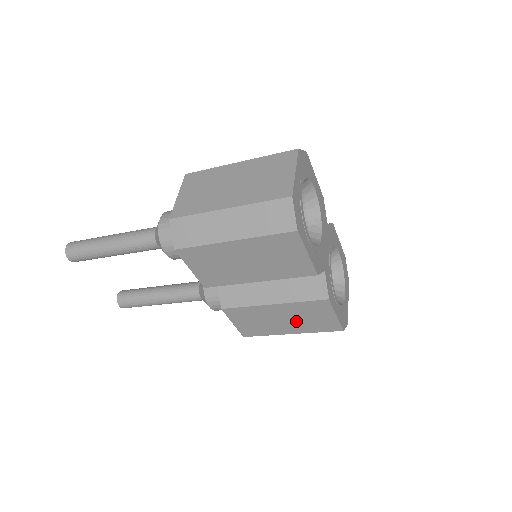
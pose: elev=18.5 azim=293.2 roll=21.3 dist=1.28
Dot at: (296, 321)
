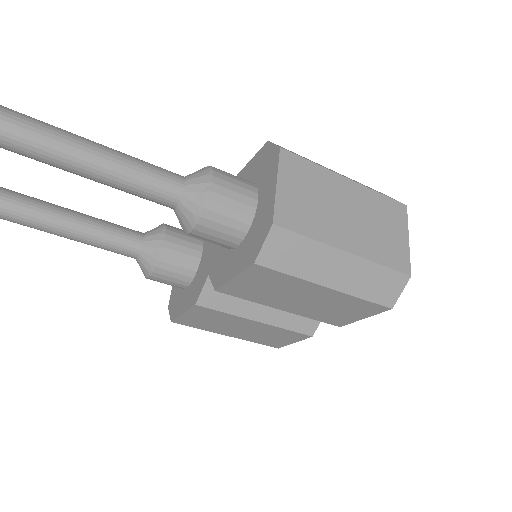
Dot at: (252, 333)
